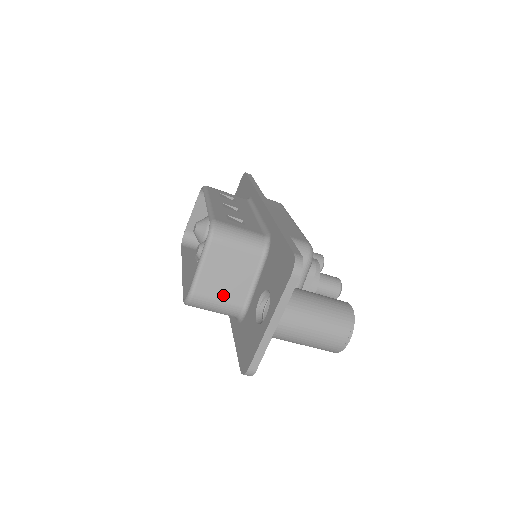
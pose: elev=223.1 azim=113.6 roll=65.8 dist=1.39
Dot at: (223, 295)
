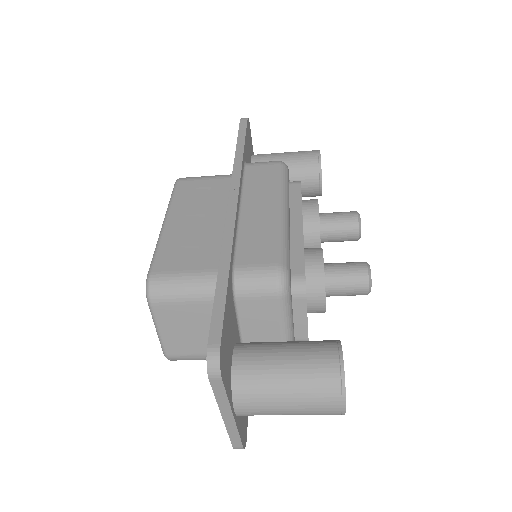
Dot at: (199, 349)
